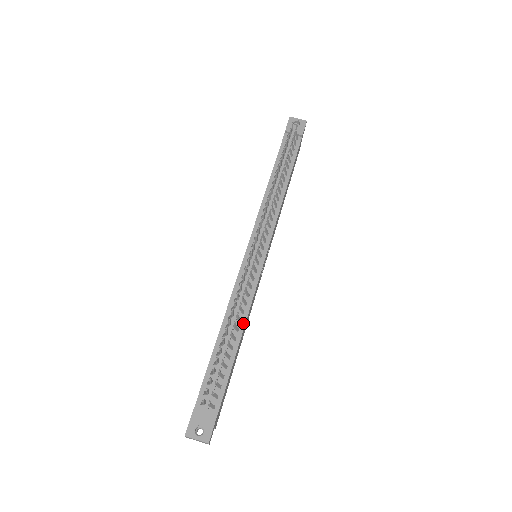
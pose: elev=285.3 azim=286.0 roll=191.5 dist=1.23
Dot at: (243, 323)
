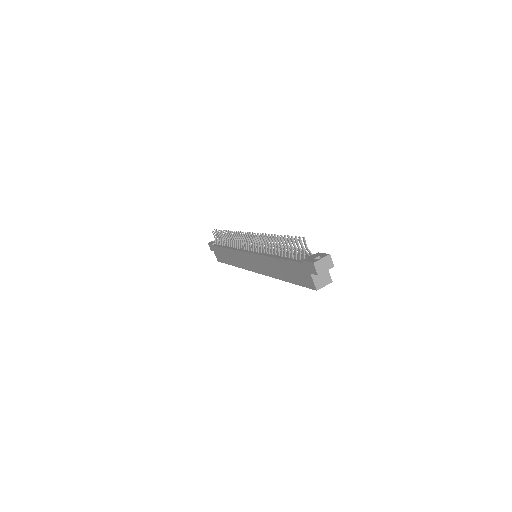
Dot at: occluded
